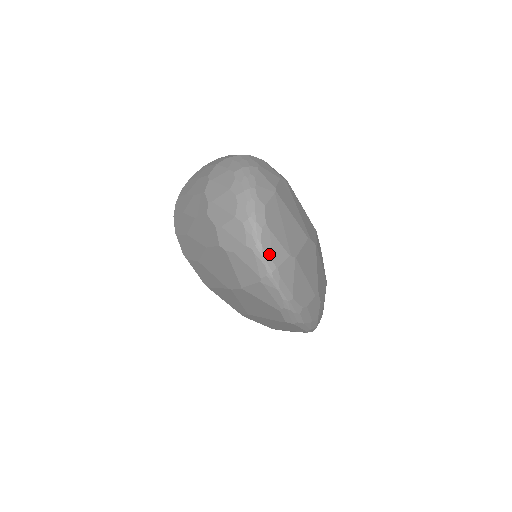
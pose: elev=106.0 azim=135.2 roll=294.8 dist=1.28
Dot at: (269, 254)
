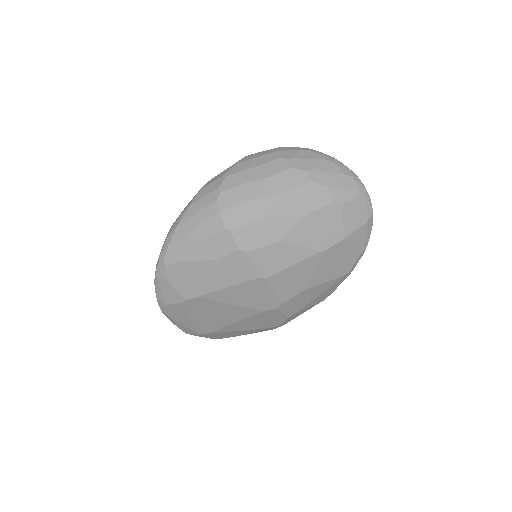
Dot at: occluded
